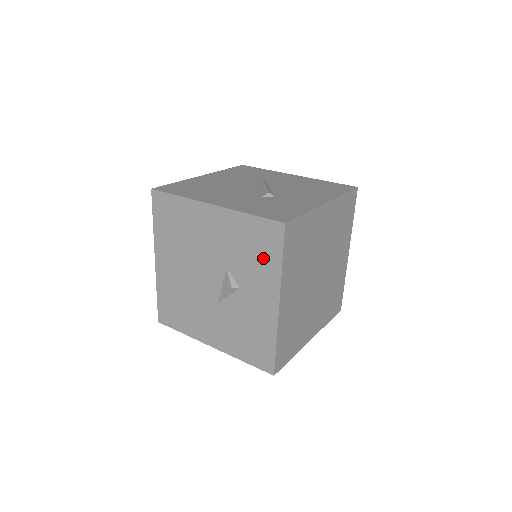
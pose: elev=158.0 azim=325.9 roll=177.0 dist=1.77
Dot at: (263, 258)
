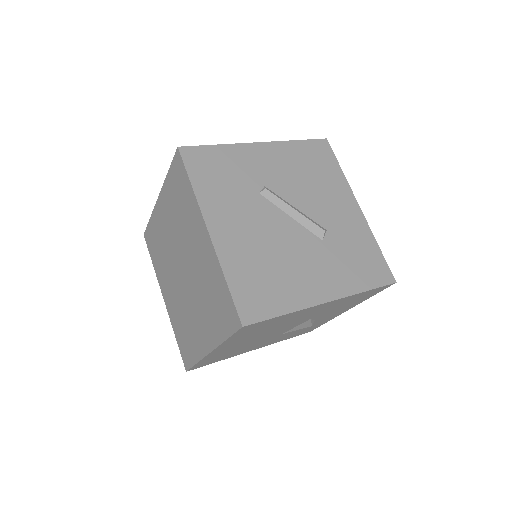
Dot at: occluded
